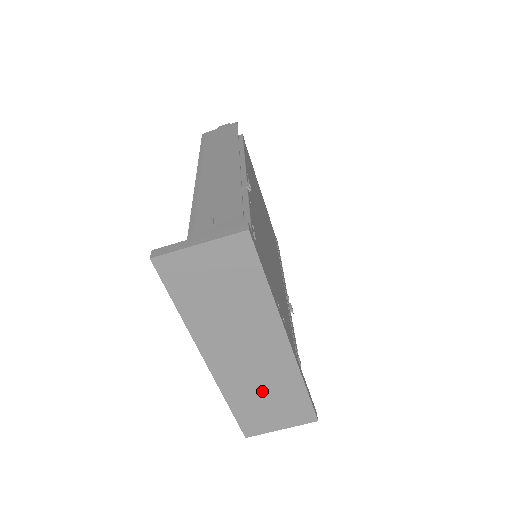
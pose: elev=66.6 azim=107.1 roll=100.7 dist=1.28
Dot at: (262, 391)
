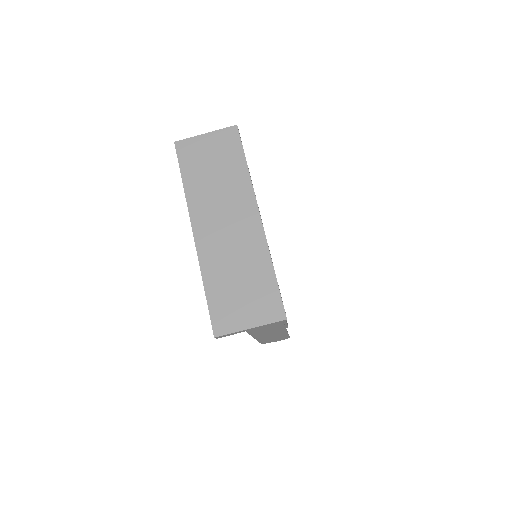
Dot at: (235, 271)
